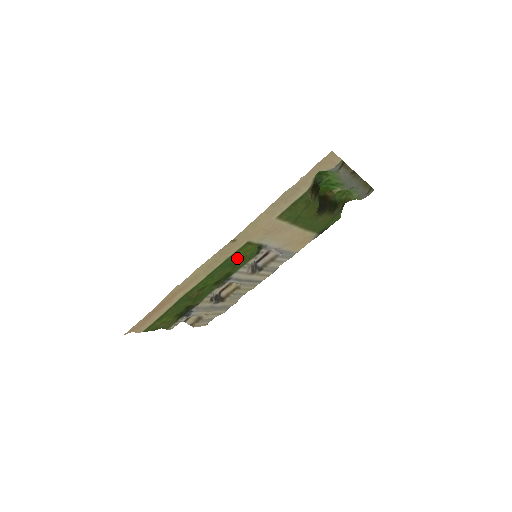
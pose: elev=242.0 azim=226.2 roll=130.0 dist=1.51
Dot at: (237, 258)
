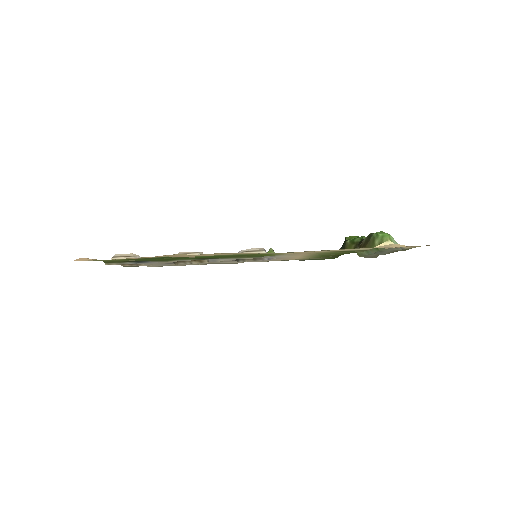
Dot at: occluded
